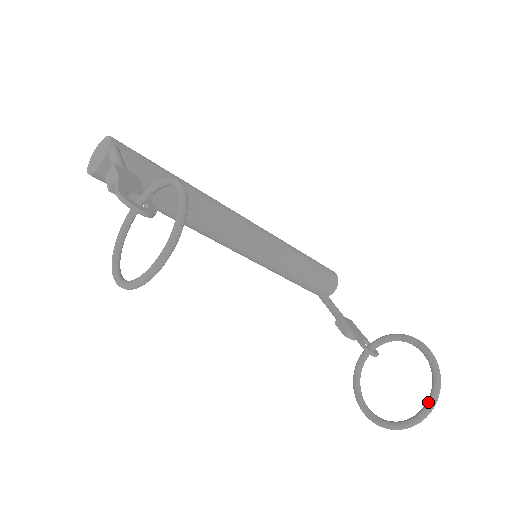
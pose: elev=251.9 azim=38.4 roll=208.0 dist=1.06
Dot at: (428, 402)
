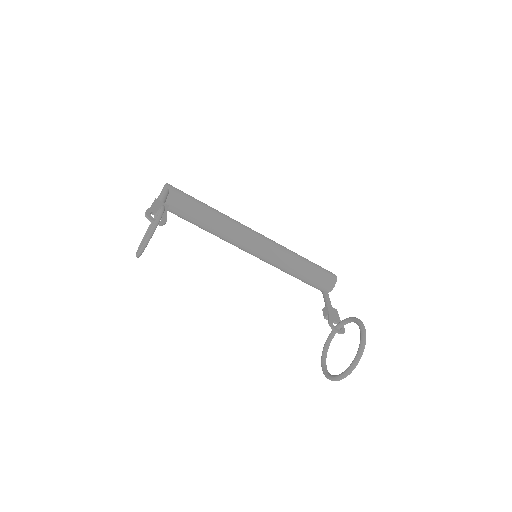
Dot at: (352, 361)
